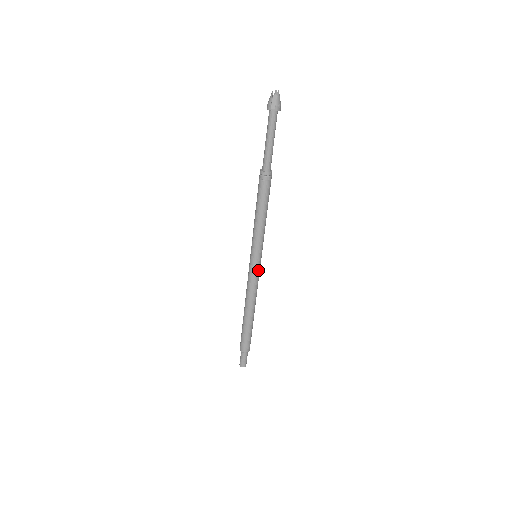
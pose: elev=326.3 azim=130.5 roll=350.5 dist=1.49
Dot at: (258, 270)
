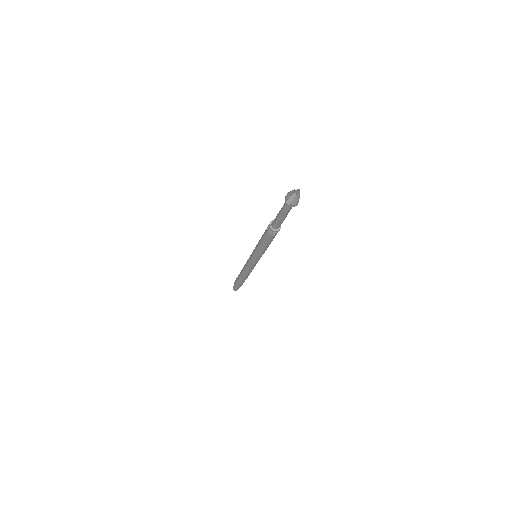
Dot at: (254, 264)
